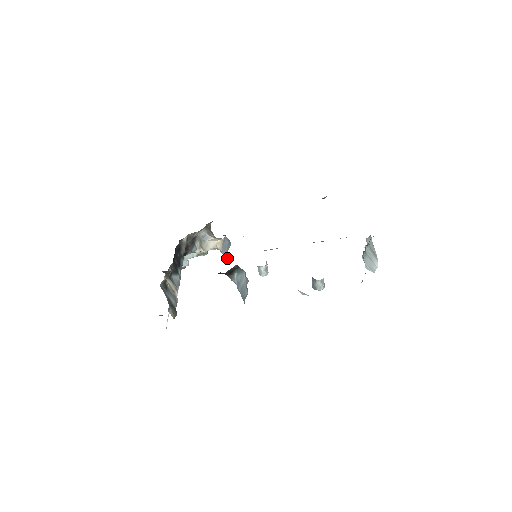
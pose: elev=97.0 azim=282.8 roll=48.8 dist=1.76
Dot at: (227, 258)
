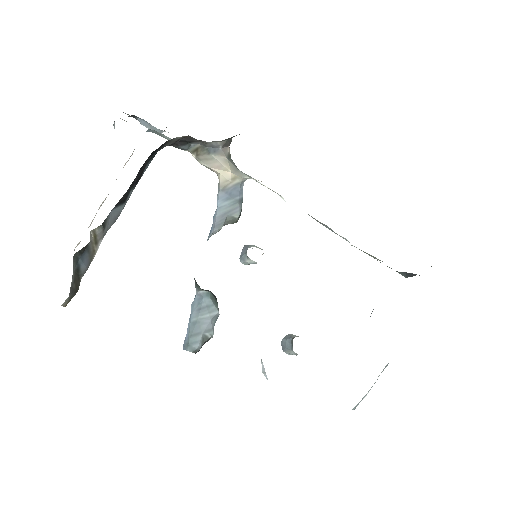
Dot at: (217, 225)
